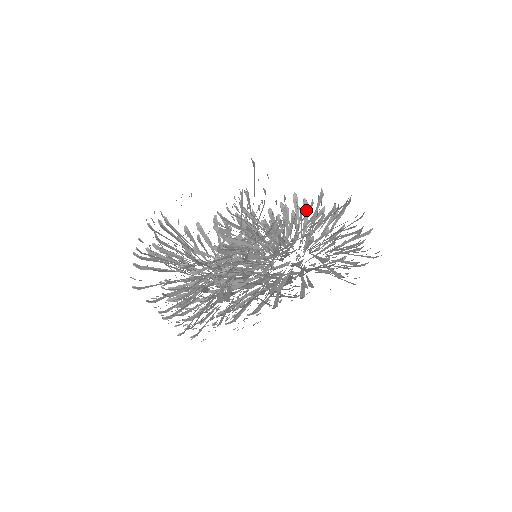
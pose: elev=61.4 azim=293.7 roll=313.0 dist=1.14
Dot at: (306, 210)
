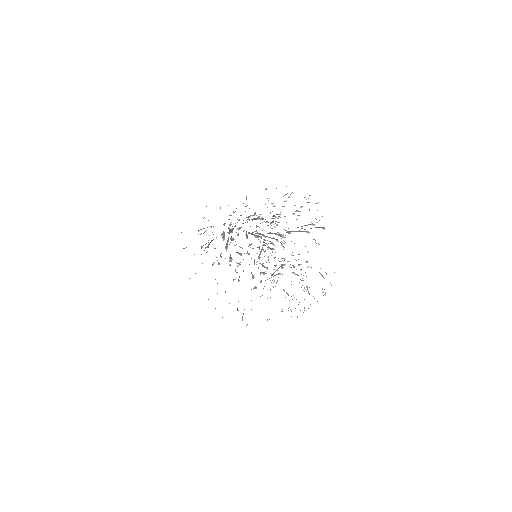
Dot at: occluded
